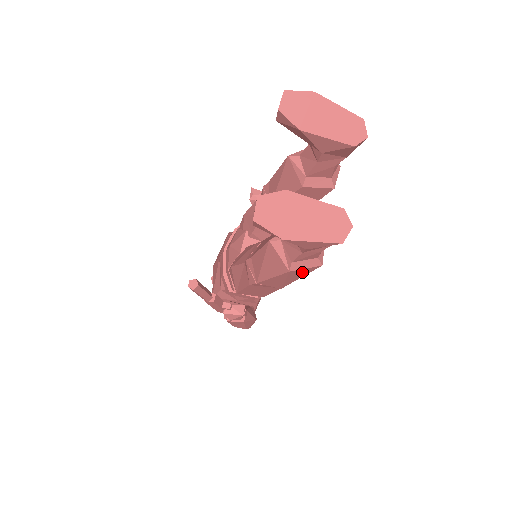
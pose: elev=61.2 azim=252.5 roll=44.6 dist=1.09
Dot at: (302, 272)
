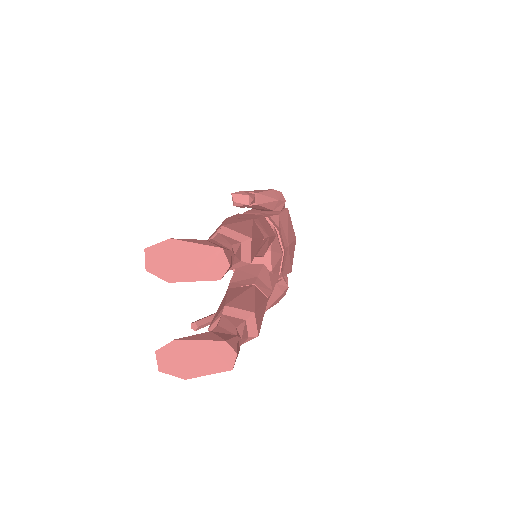
Dot at: occluded
